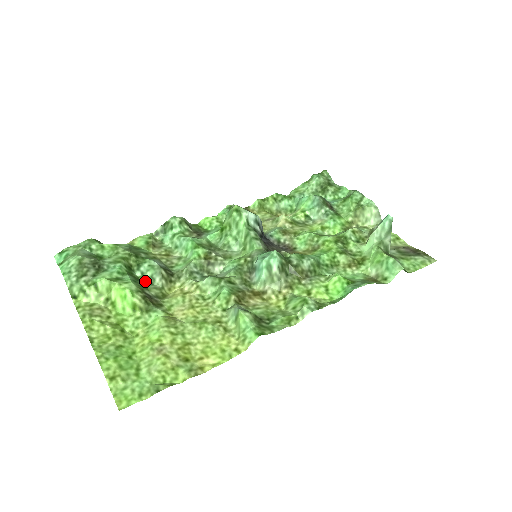
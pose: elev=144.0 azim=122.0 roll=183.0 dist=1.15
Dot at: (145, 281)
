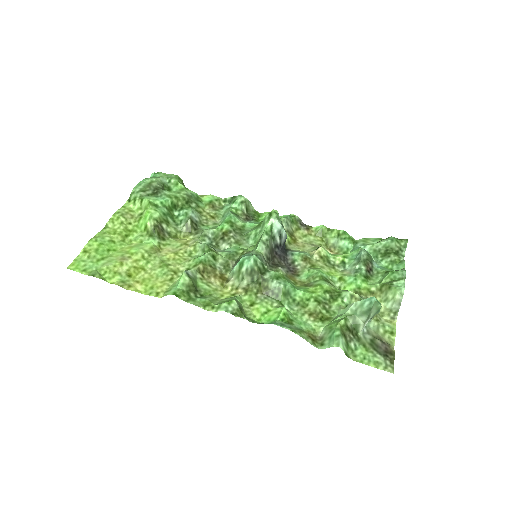
Dot at: (175, 220)
